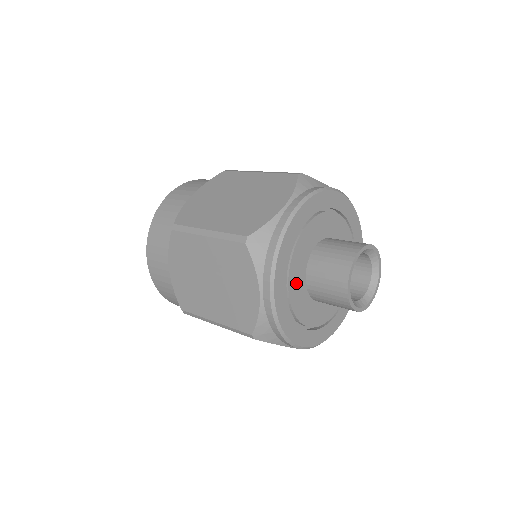
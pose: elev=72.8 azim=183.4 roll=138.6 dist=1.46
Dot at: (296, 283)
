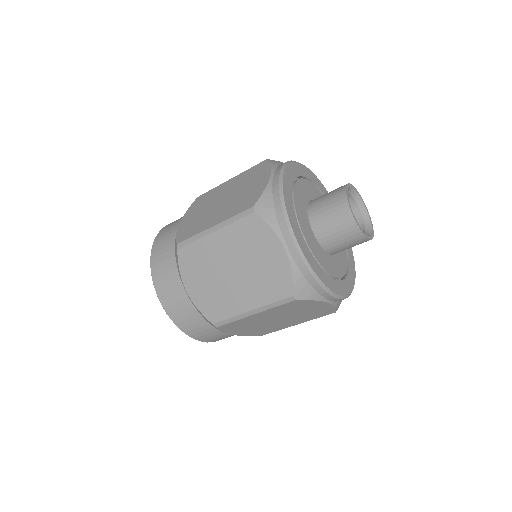
Dot at: (331, 266)
